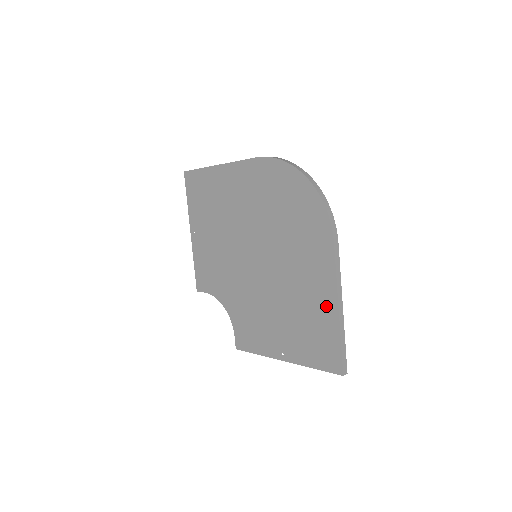
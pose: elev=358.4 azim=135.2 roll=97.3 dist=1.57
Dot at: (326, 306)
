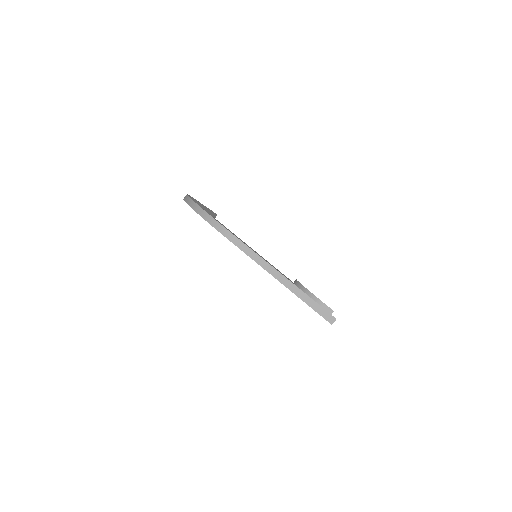
Dot at: occluded
